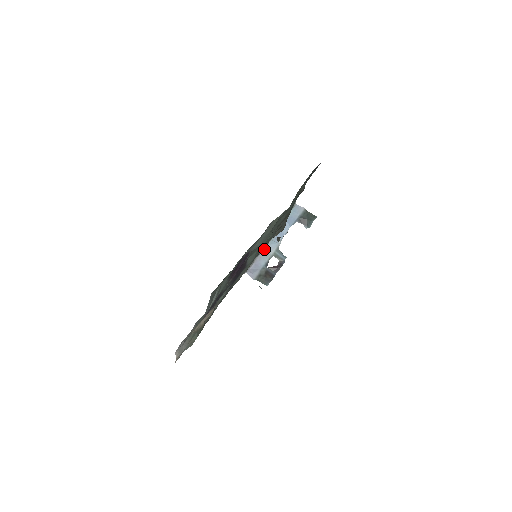
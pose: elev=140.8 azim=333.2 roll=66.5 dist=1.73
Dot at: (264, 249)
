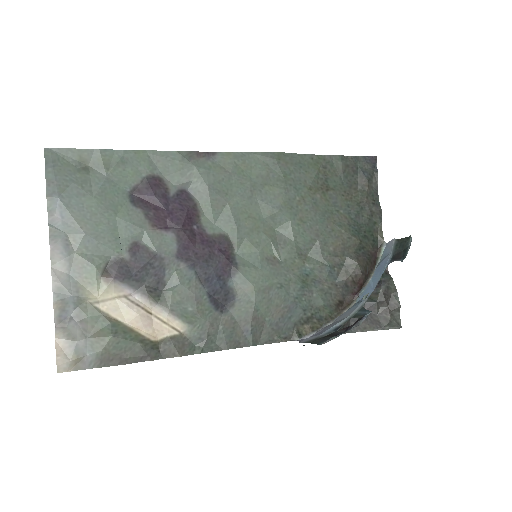
Dot at: (341, 315)
